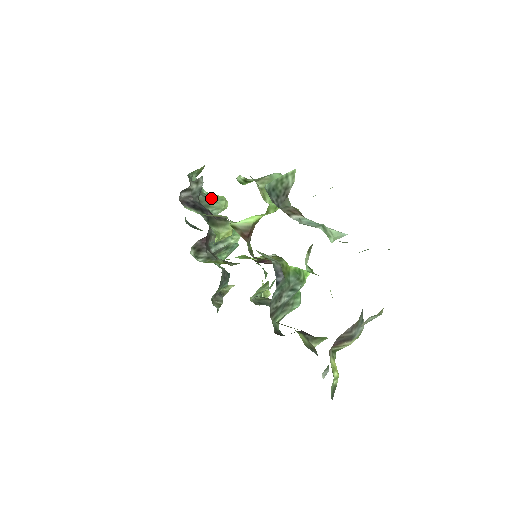
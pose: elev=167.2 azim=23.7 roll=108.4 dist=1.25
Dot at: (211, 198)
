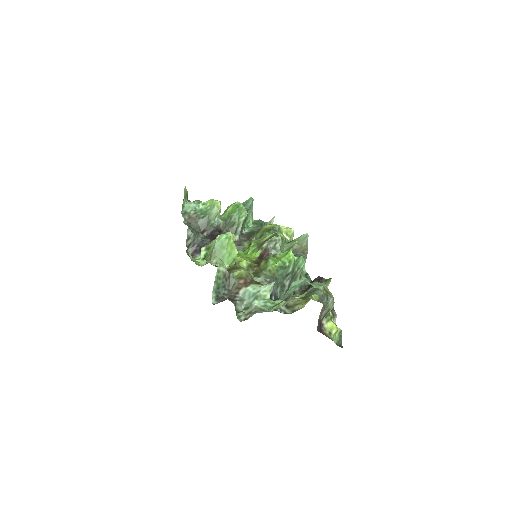
Dot at: (207, 212)
